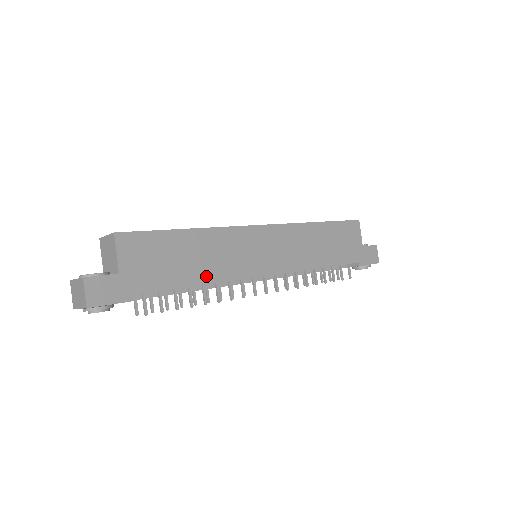
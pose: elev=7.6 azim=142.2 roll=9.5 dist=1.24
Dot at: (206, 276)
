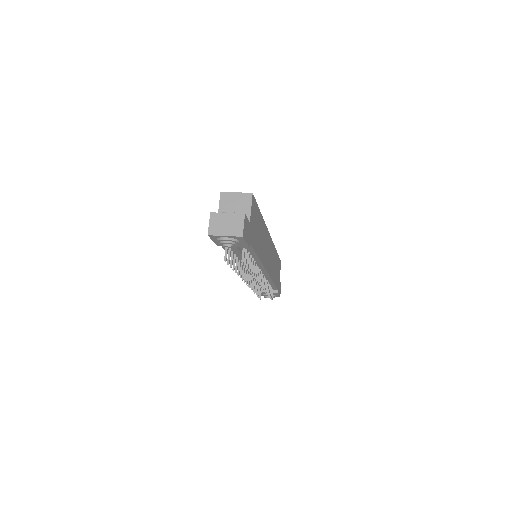
Dot at: (260, 253)
